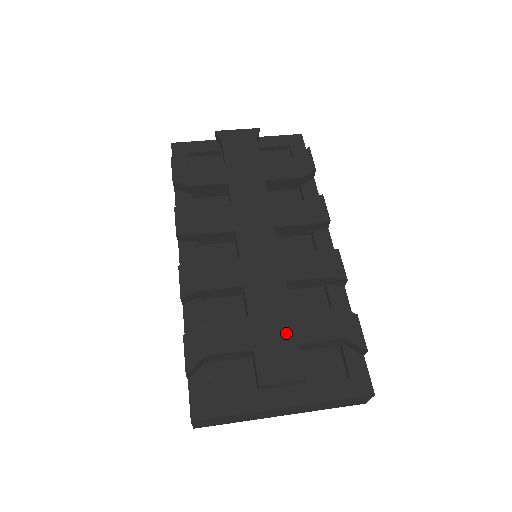
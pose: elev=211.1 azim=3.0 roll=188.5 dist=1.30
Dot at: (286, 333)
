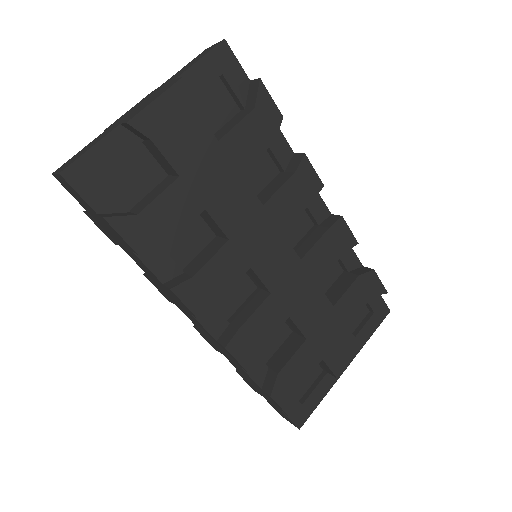
Dot at: (337, 327)
